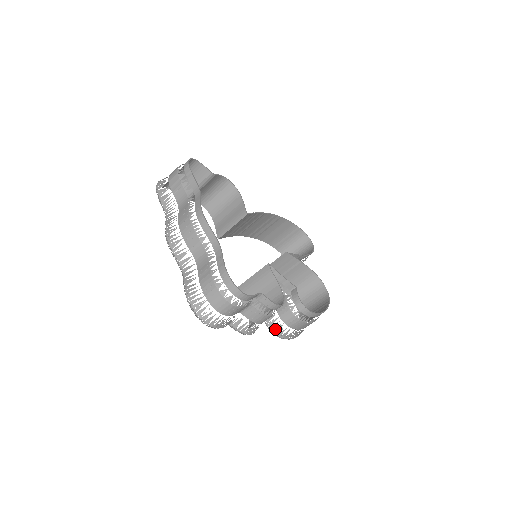
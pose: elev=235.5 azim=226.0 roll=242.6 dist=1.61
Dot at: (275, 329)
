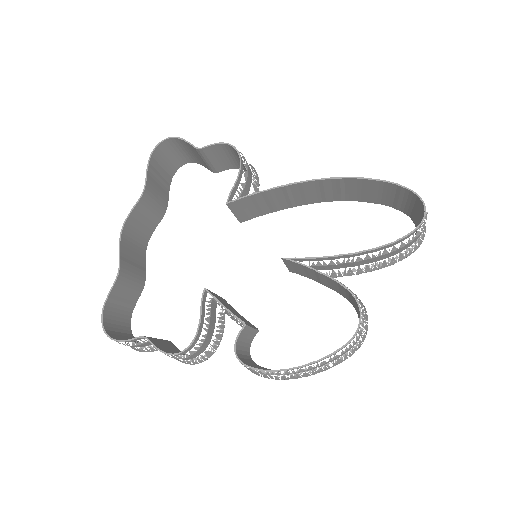
Dot at: occluded
